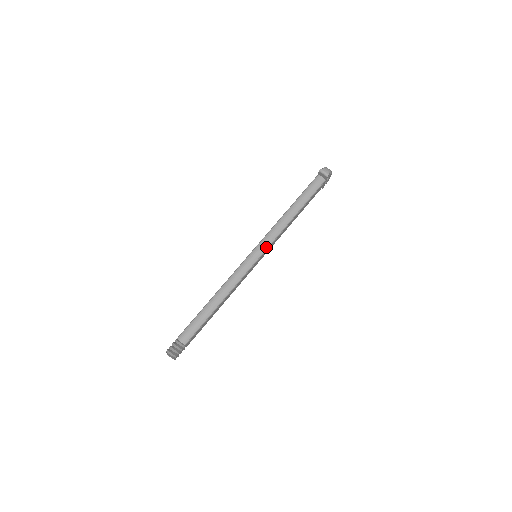
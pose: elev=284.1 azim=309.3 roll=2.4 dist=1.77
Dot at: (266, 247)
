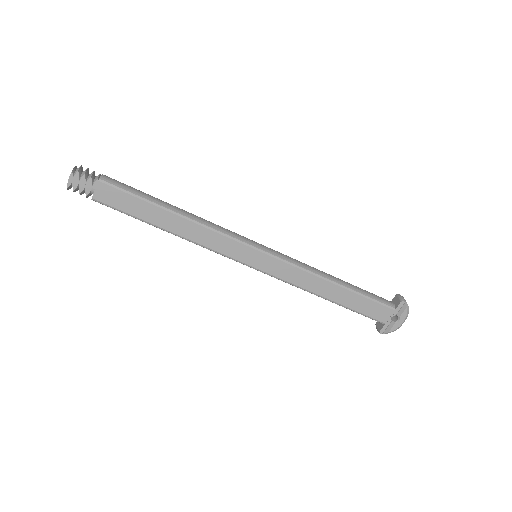
Dot at: (277, 255)
